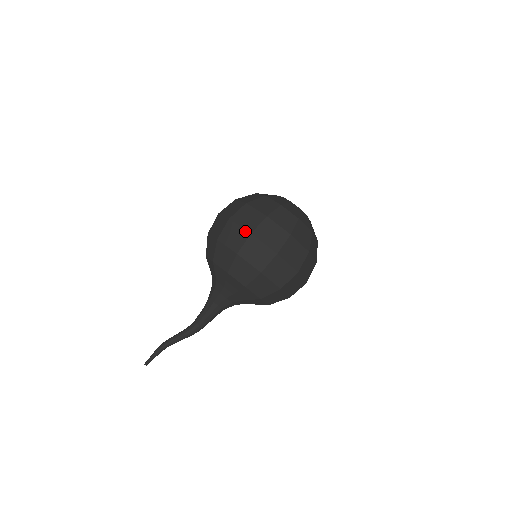
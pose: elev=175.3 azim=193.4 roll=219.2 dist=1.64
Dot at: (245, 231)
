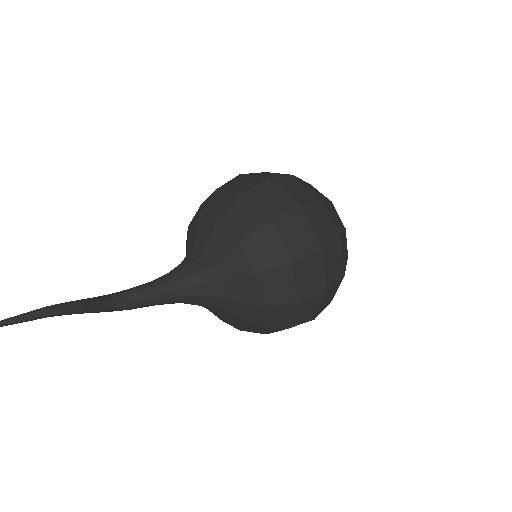
Dot at: (316, 239)
